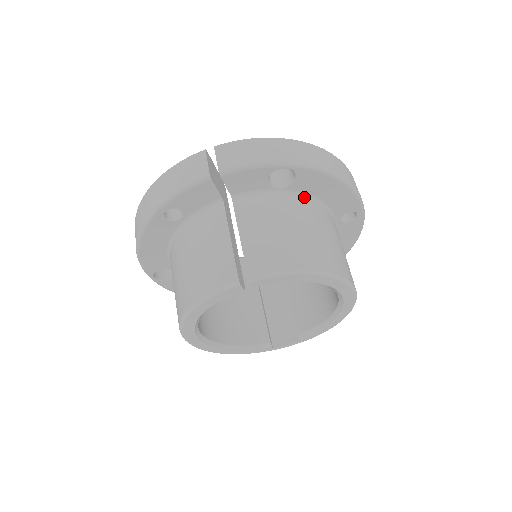
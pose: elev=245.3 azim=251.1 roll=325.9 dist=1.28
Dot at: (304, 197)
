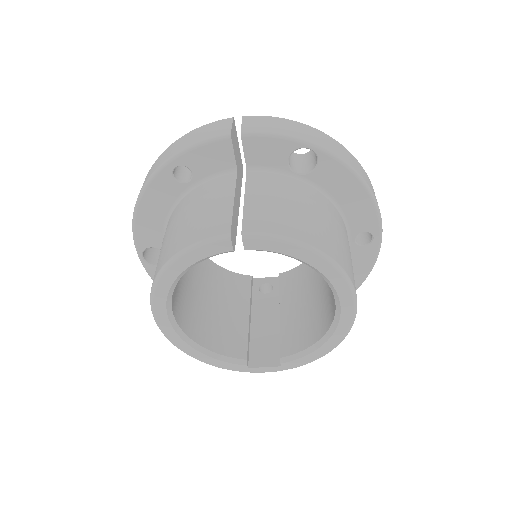
Dot at: (321, 193)
